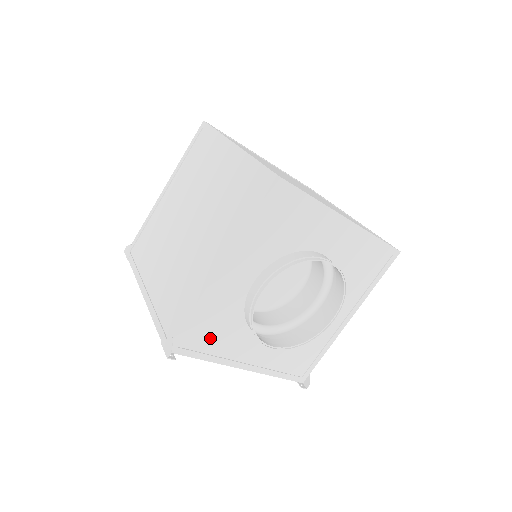
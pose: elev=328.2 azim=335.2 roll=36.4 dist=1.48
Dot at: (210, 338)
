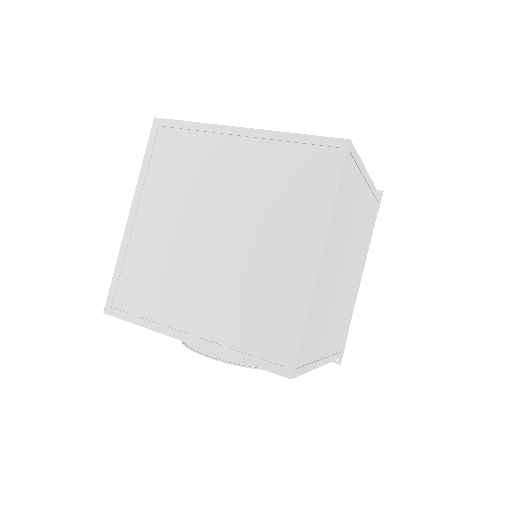
Dot at: occluded
